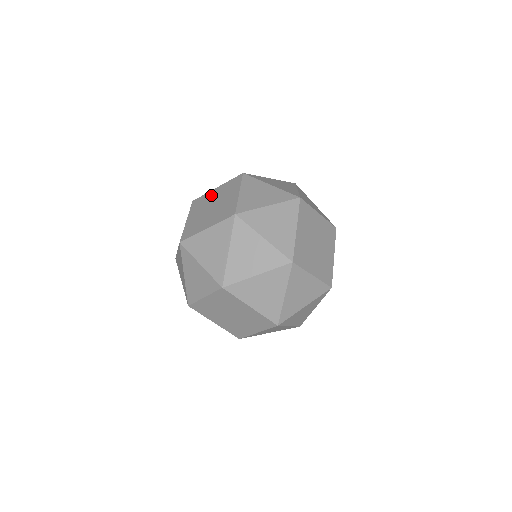
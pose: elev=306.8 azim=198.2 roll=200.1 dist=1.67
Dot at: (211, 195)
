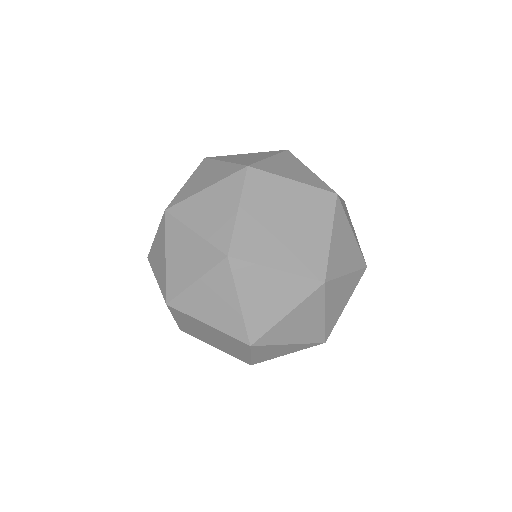
Dot at: occluded
